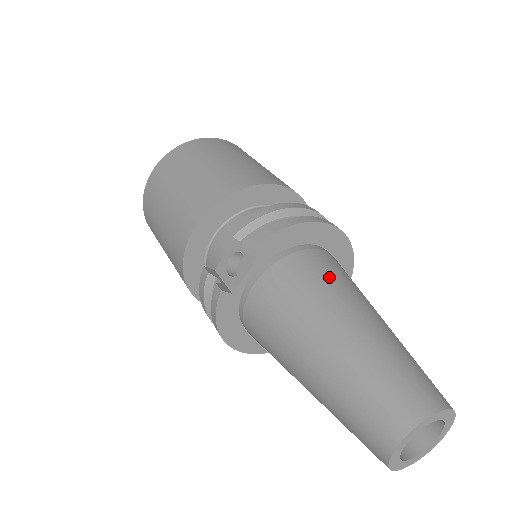
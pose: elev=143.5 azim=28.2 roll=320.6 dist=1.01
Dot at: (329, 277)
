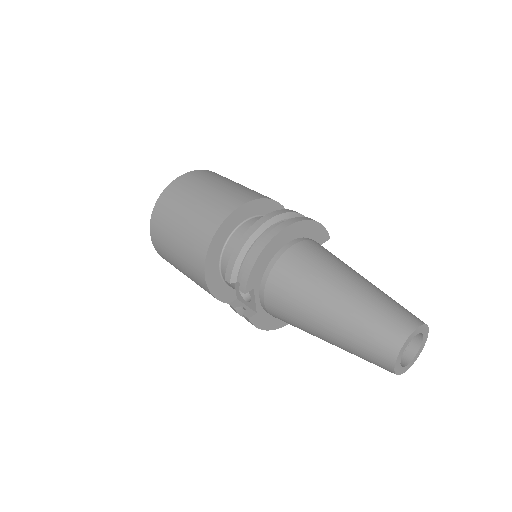
Dot at: (303, 274)
